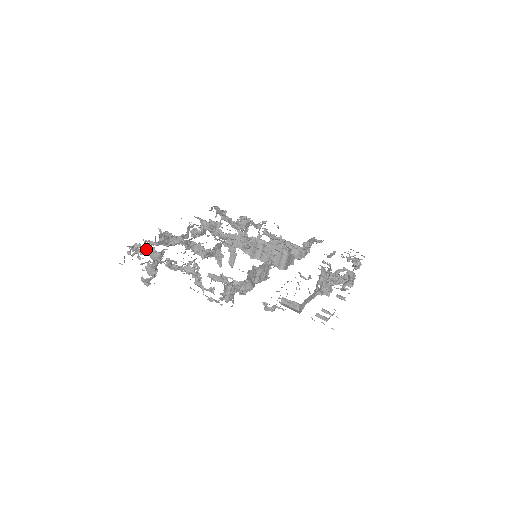
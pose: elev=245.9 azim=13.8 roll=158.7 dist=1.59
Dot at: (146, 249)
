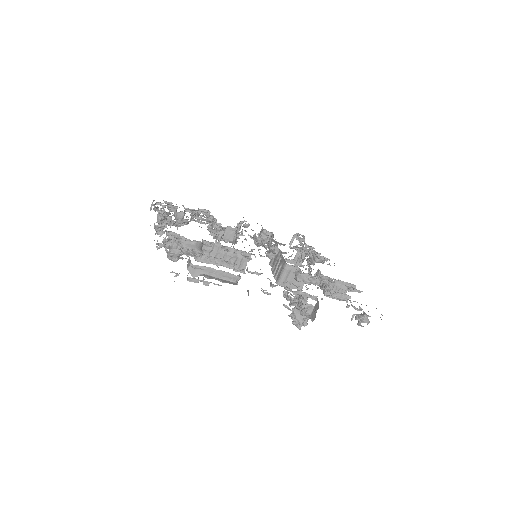
Dot at: (174, 208)
